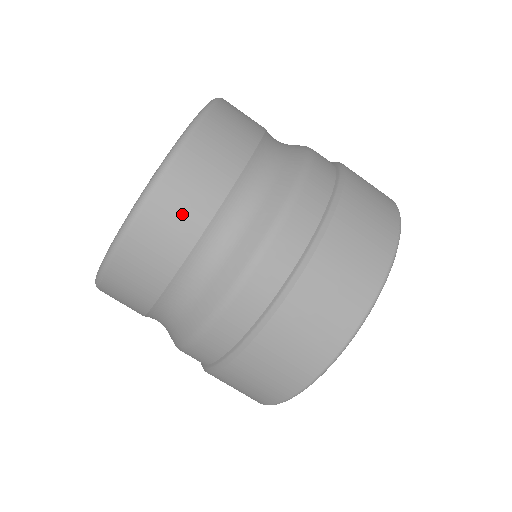
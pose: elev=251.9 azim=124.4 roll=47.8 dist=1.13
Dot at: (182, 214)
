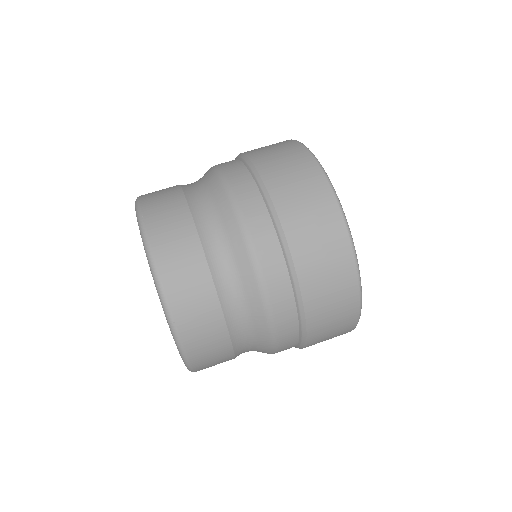
Dot at: (173, 226)
